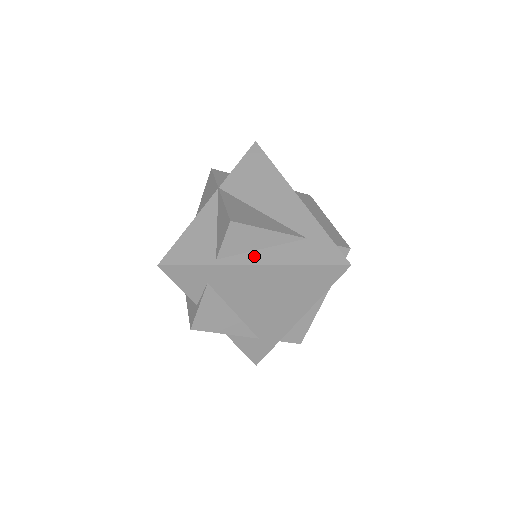
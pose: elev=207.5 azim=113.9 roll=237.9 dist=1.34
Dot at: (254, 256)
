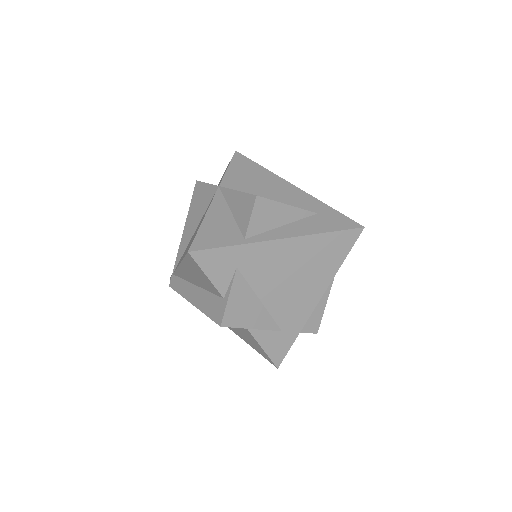
Dot at: (278, 232)
